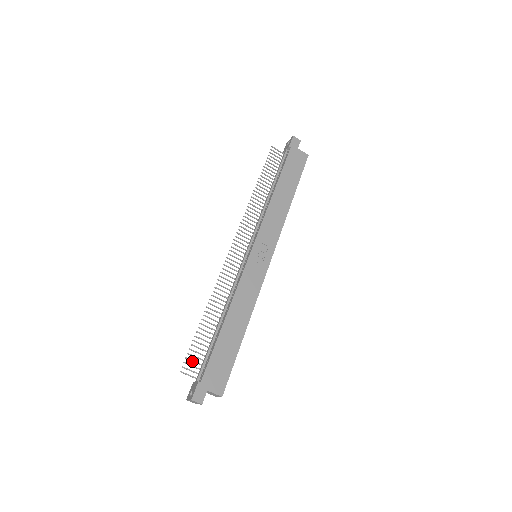
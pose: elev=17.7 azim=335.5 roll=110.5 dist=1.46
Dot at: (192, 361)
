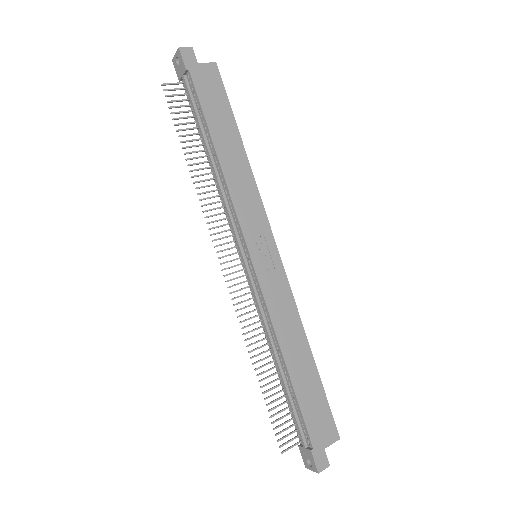
Dot at: occluded
